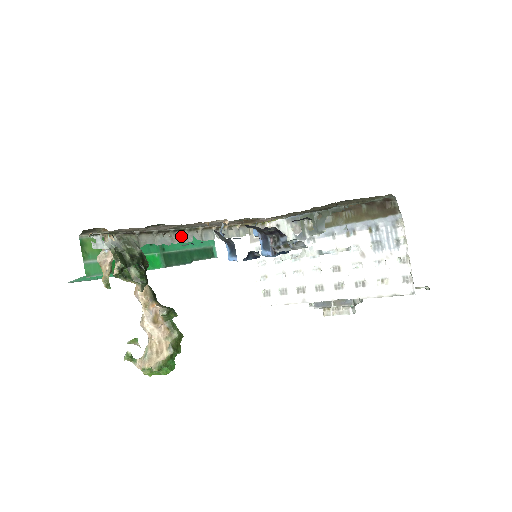
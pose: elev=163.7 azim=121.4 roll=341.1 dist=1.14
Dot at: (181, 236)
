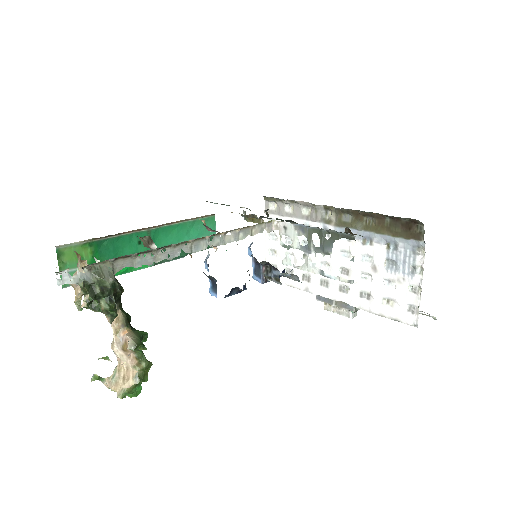
Dot at: (166, 252)
